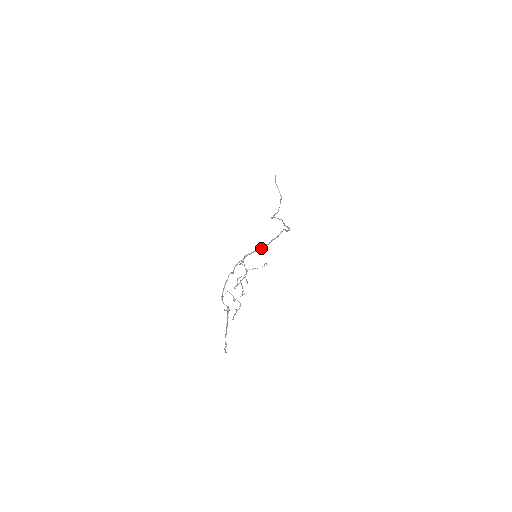
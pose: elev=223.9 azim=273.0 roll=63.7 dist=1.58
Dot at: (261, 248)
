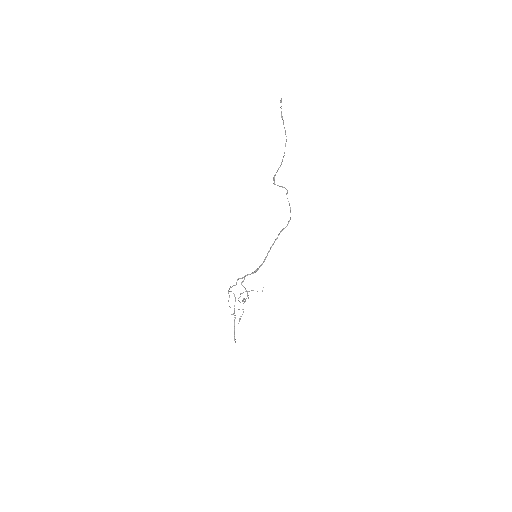
Dot at: occluded
